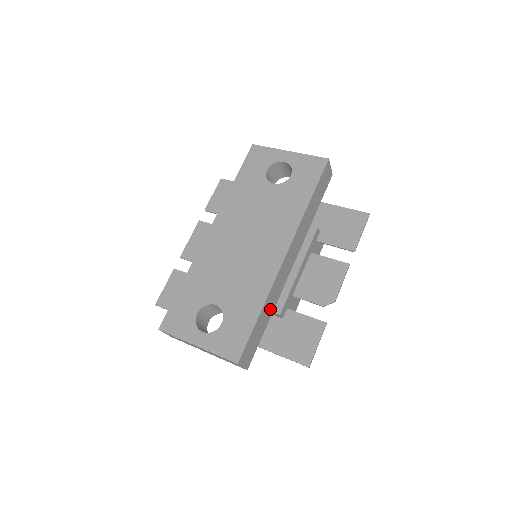
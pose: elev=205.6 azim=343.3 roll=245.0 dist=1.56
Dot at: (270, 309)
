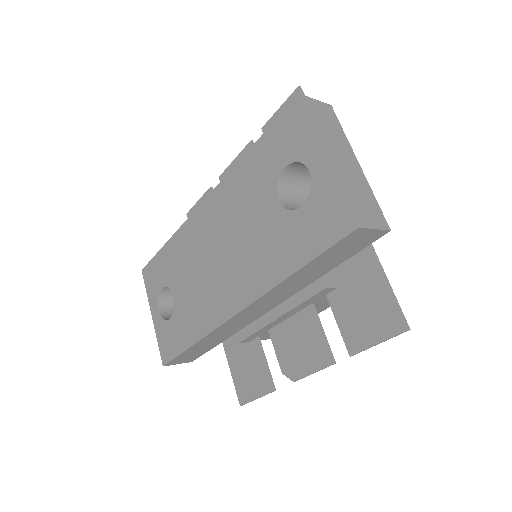
Dot at: (220, 338)
